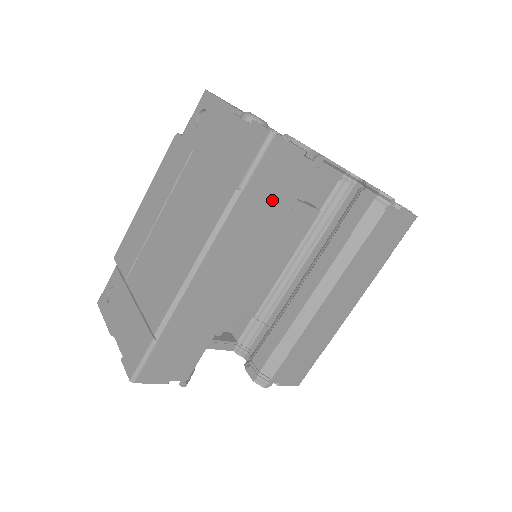
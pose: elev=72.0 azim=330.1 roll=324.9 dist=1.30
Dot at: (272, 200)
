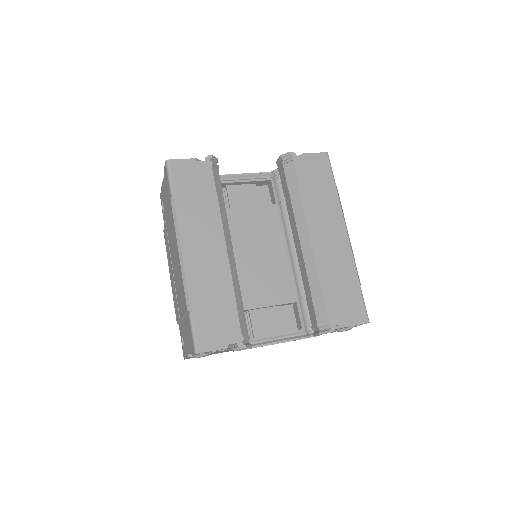
Dot at: (198, 192)
